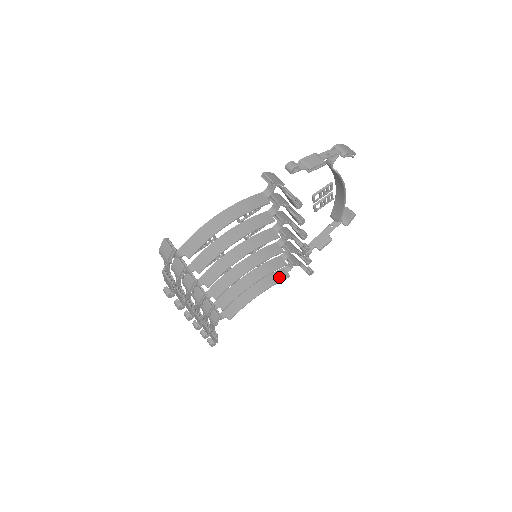
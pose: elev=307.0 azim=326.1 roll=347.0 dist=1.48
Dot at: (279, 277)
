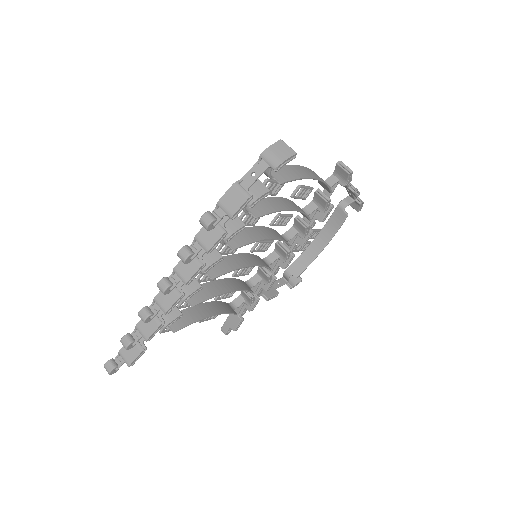
Dot at: (229, 308)
